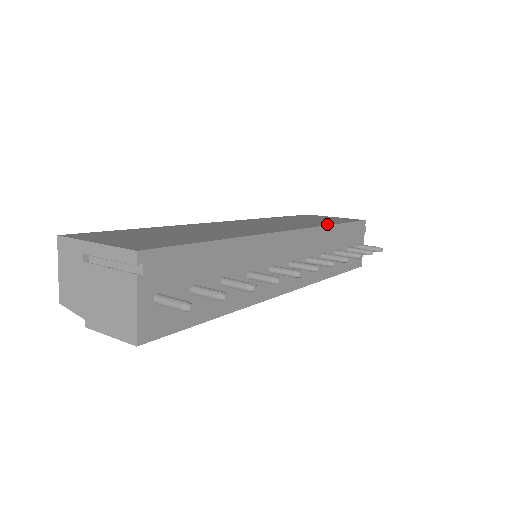
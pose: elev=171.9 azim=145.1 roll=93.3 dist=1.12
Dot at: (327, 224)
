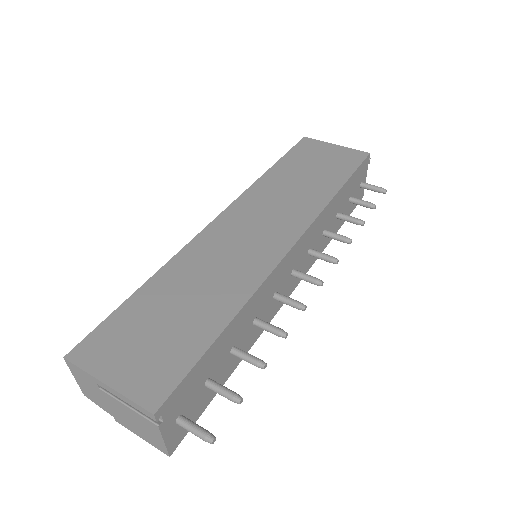
Dot at: (328, 197)
